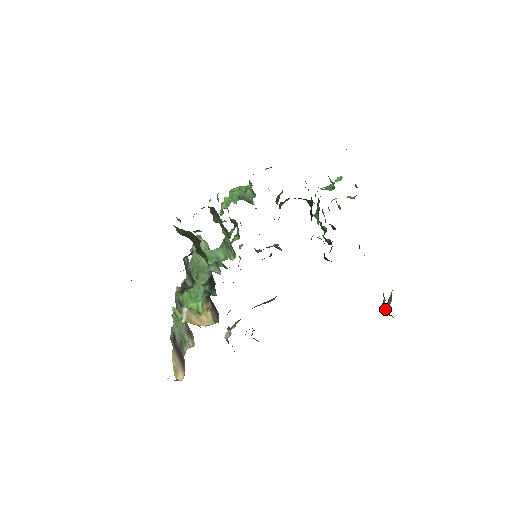
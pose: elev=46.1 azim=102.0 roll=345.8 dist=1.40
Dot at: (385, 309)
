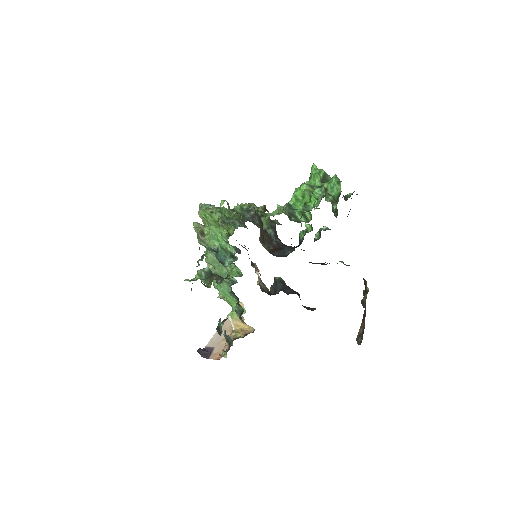
Dot at: (364, 299)
